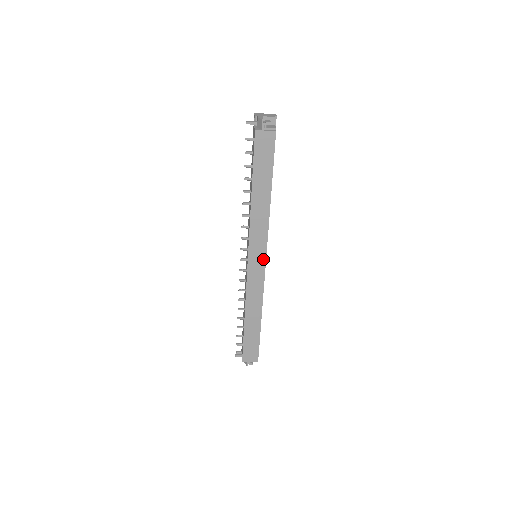
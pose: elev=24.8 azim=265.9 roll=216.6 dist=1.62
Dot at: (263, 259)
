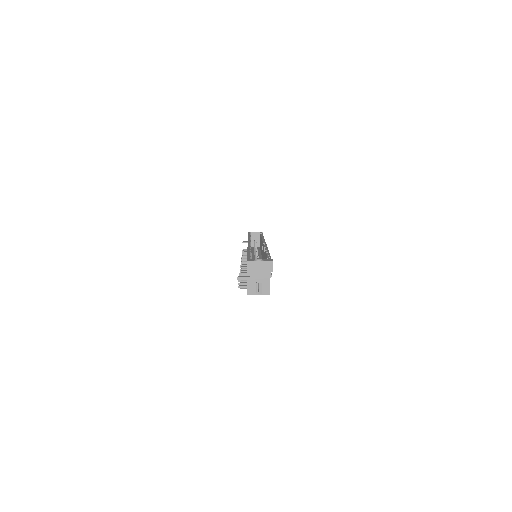
Dot at: occluded
